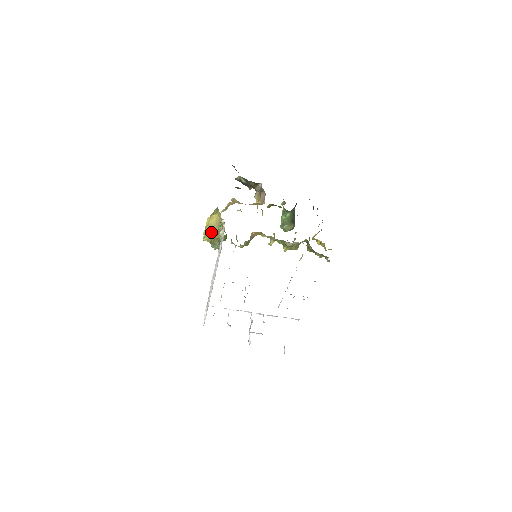
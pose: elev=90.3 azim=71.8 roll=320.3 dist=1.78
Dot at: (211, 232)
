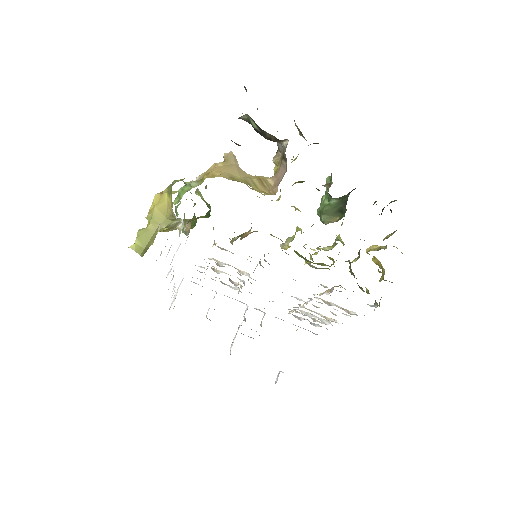
Dot at: (150, 230)
